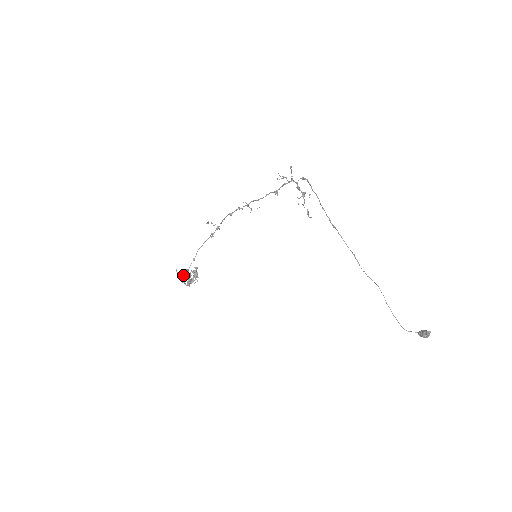
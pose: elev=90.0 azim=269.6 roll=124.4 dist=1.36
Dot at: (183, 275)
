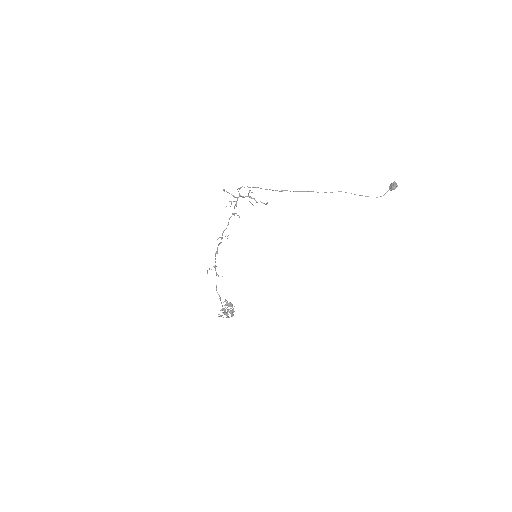
Dot at: (224, 314)
